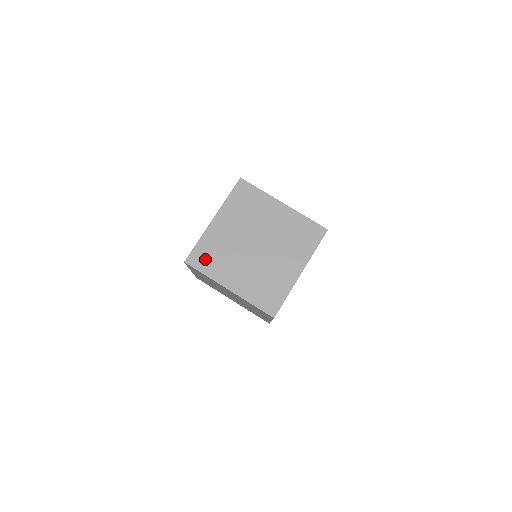
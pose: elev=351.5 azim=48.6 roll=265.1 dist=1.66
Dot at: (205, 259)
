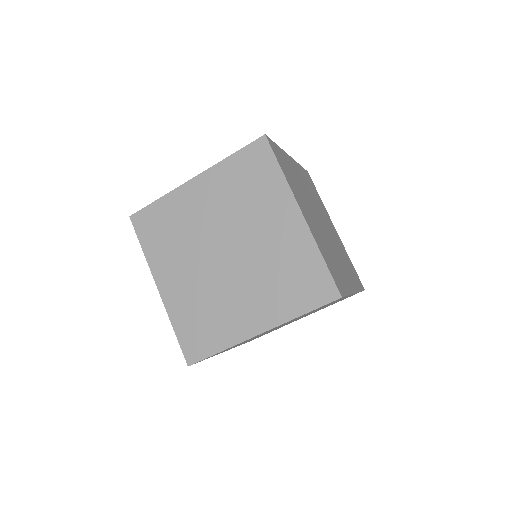
Dot at: (283, 163)
